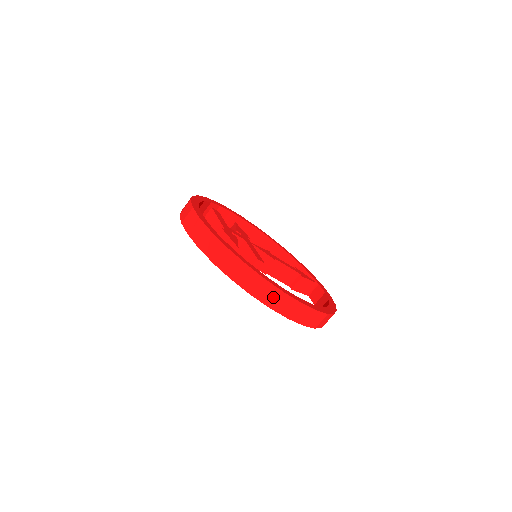
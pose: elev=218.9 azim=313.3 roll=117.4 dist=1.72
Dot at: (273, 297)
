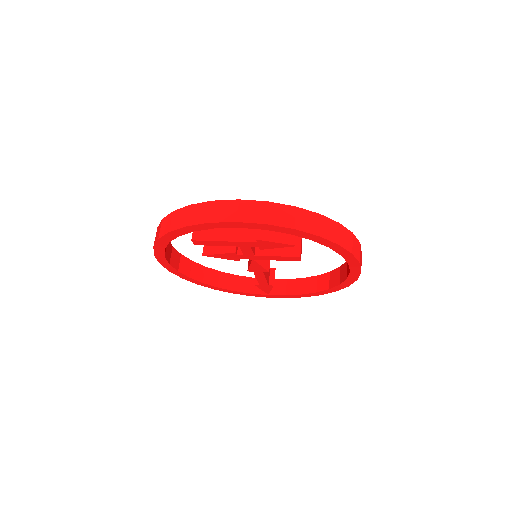
Dot at: (358, 251)
